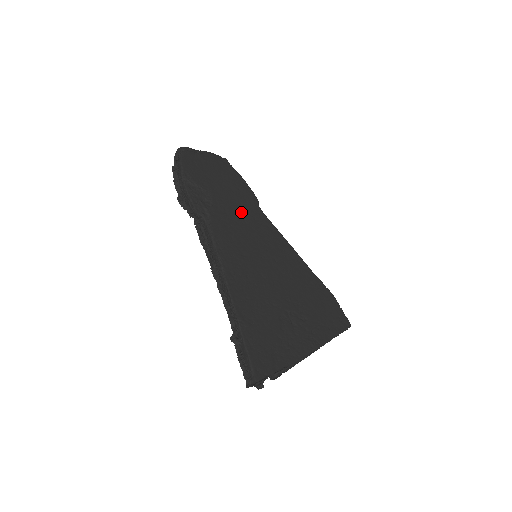
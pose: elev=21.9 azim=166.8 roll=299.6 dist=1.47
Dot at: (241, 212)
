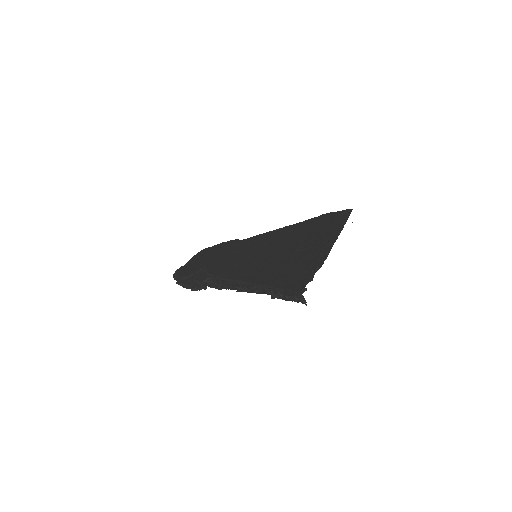
Dot at: (230, 253)
